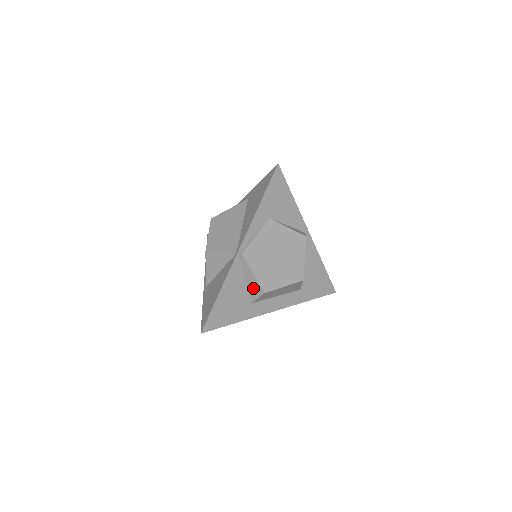
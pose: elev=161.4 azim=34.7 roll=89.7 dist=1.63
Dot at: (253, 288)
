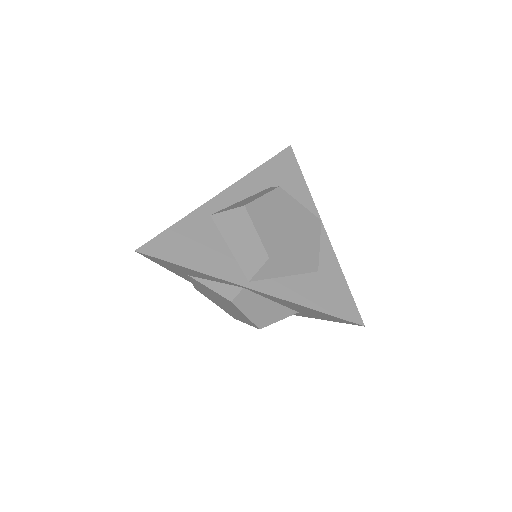
Dot at: occluded
